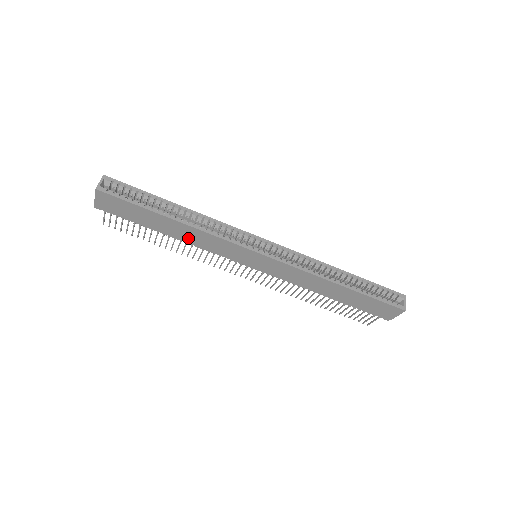
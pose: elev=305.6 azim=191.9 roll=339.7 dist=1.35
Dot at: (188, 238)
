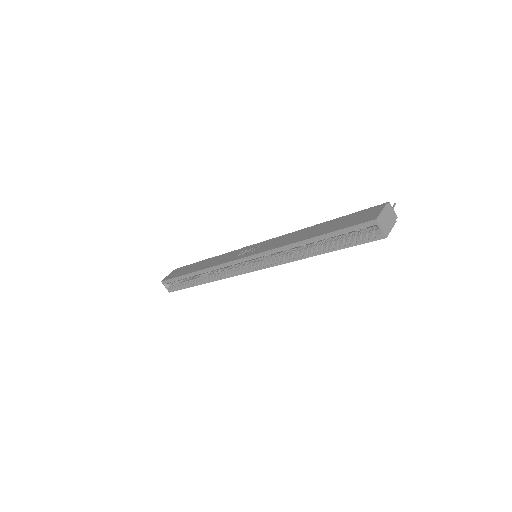
Dot at: occluded
